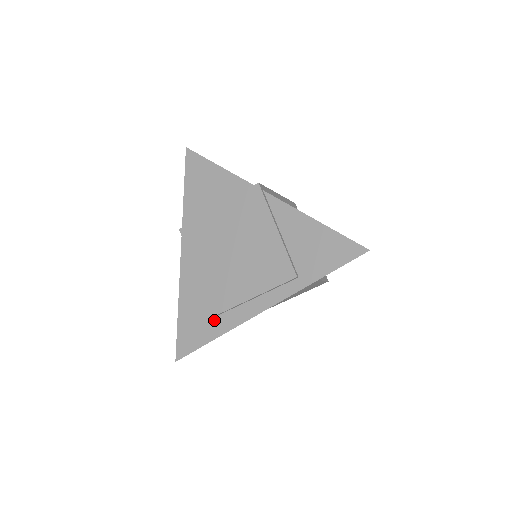
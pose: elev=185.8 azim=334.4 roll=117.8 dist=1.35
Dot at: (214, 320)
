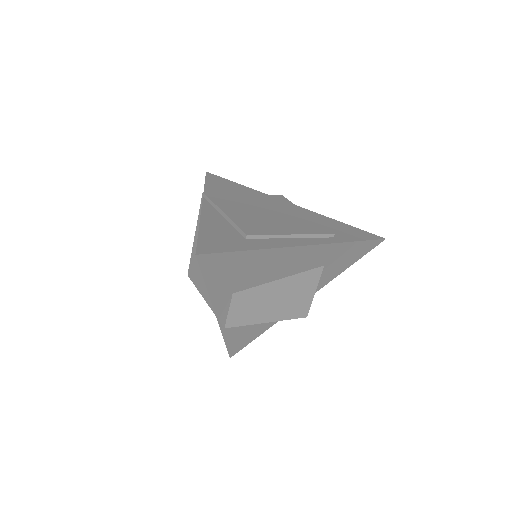
Dot at: (249, 240)
